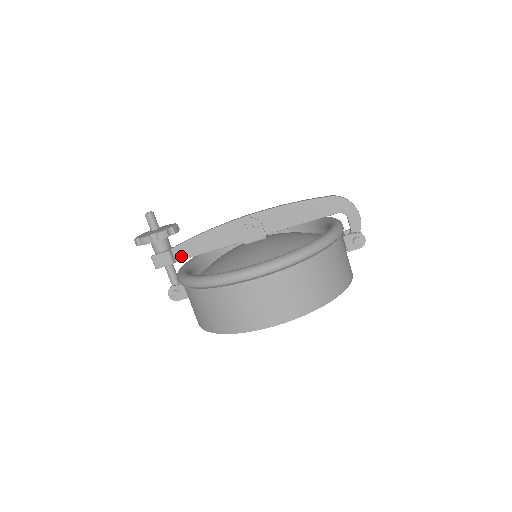
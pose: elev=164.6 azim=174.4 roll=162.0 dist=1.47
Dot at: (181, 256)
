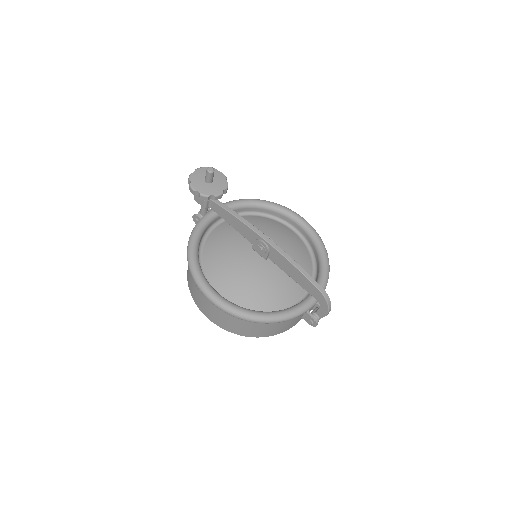
Dot at: (214, 208)
